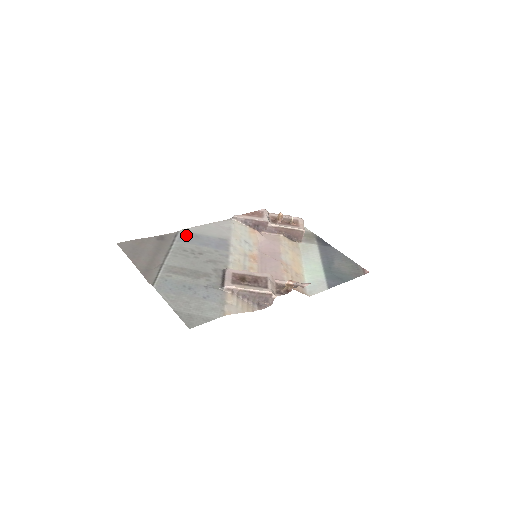
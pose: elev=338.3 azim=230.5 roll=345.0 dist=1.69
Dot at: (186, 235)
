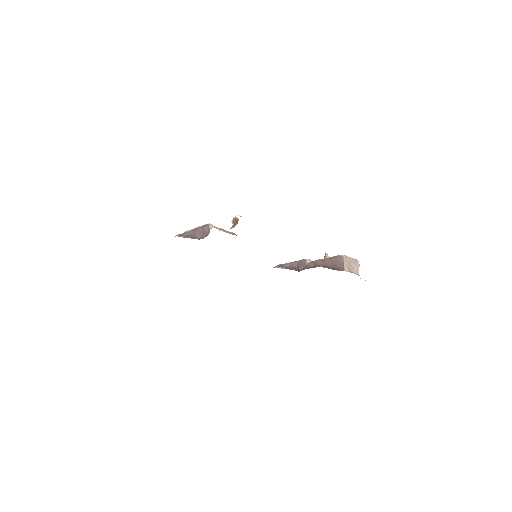
Dot at: occluded
